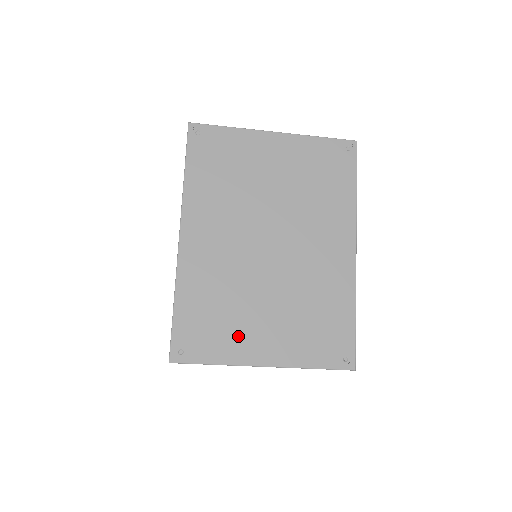
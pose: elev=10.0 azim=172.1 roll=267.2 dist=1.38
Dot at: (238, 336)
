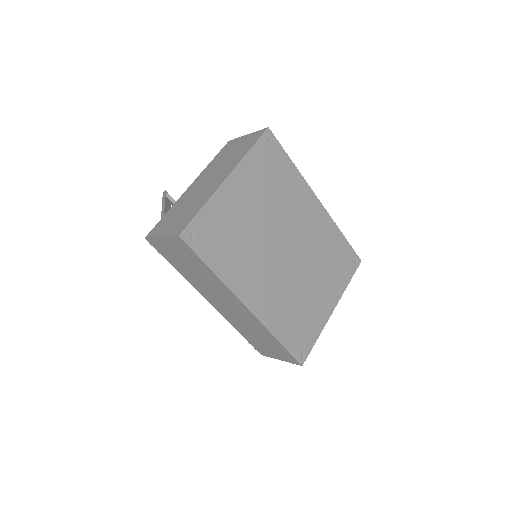
Dot at: (314, 314)
